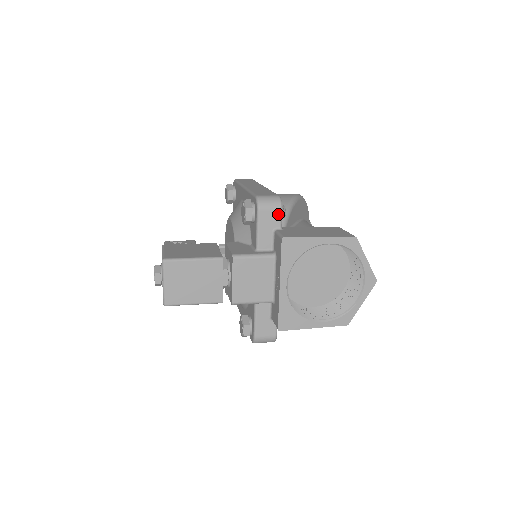
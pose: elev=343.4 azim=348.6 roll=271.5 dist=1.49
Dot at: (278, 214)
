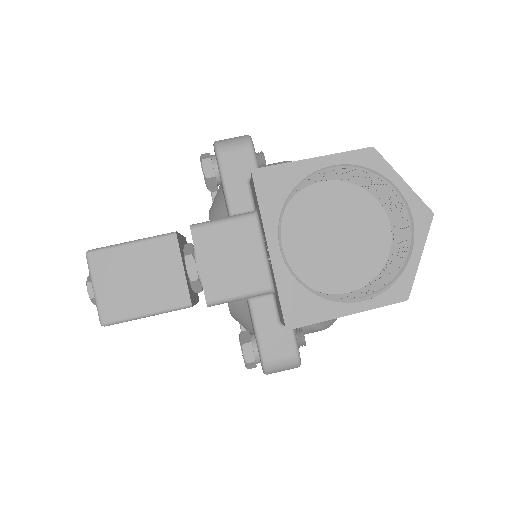
Dot at: (249, 155)
